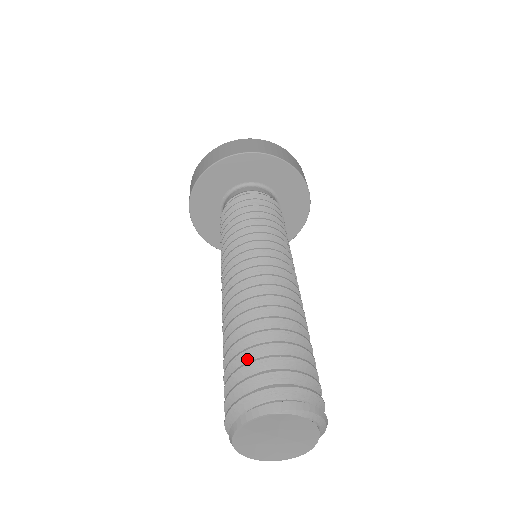
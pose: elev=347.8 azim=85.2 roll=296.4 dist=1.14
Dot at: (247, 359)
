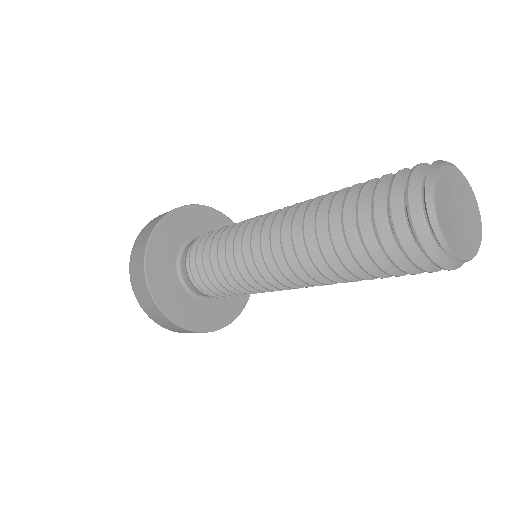
Dot at: (367, 201)
